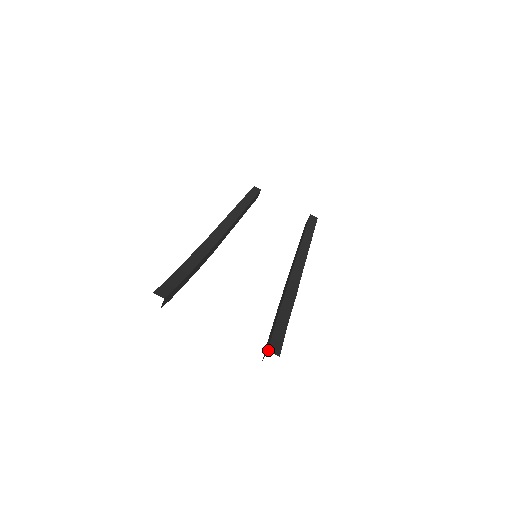
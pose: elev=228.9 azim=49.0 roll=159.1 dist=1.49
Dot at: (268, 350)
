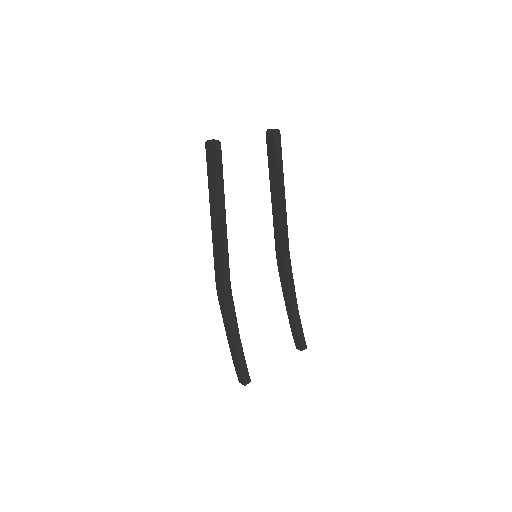
Dot at: occluded
